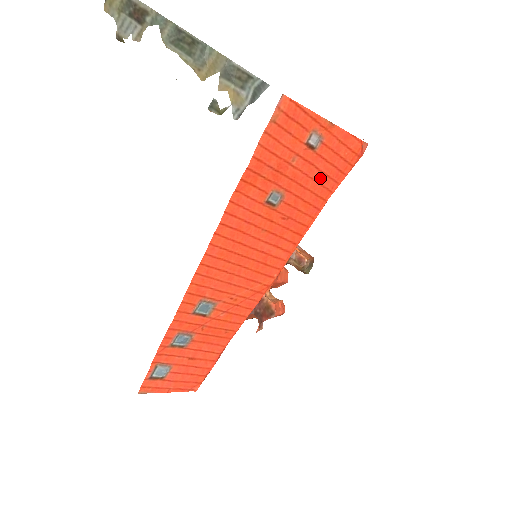
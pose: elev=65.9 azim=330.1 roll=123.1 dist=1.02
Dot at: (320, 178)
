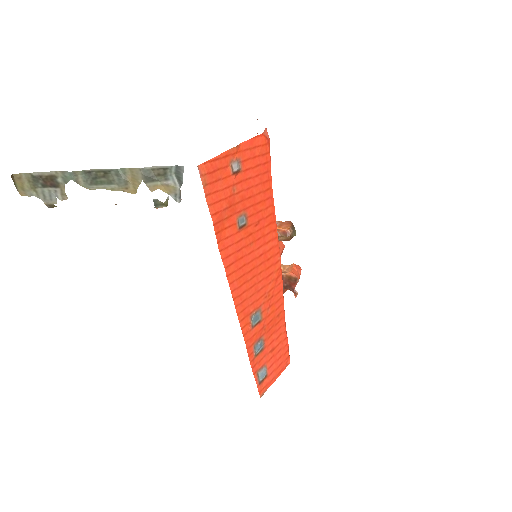
Dot at: (257, 181)
